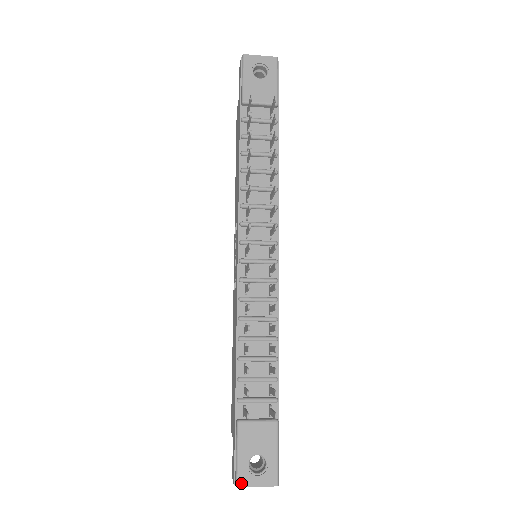
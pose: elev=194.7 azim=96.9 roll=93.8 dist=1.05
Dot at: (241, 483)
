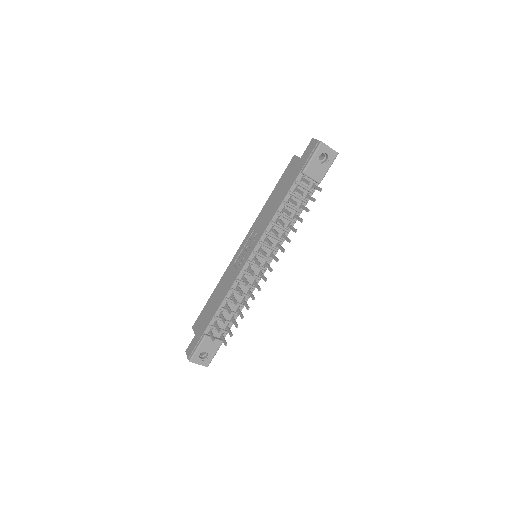
Dot at: (192, 361)
